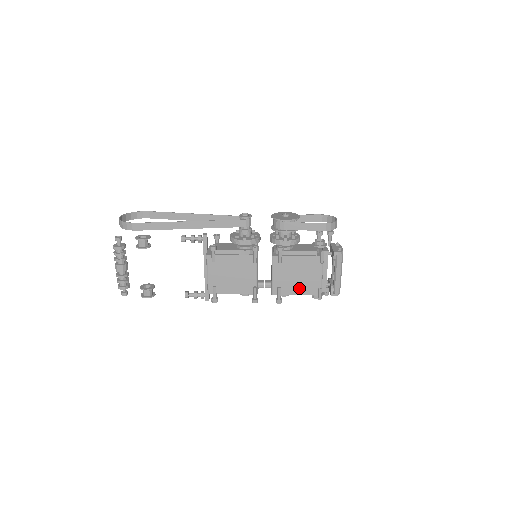
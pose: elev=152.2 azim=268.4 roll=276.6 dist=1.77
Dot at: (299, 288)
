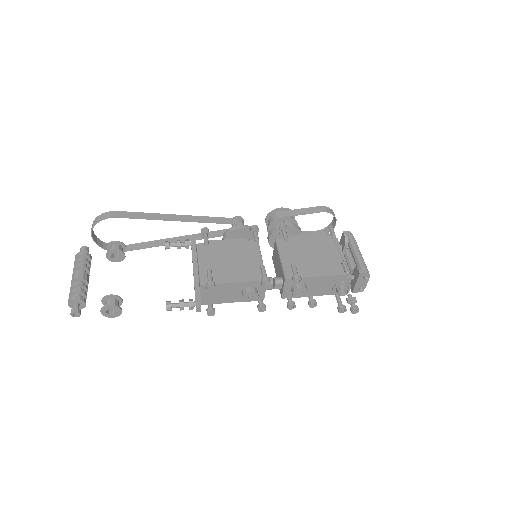
Dot at: (318, 269)
